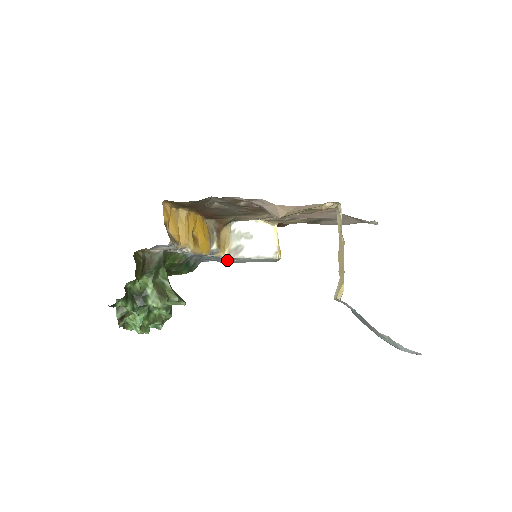
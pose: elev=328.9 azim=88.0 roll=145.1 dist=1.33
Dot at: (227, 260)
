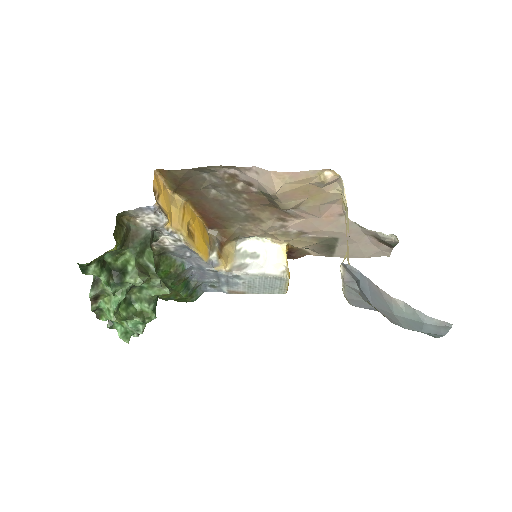
Dot at: (229, 280)
